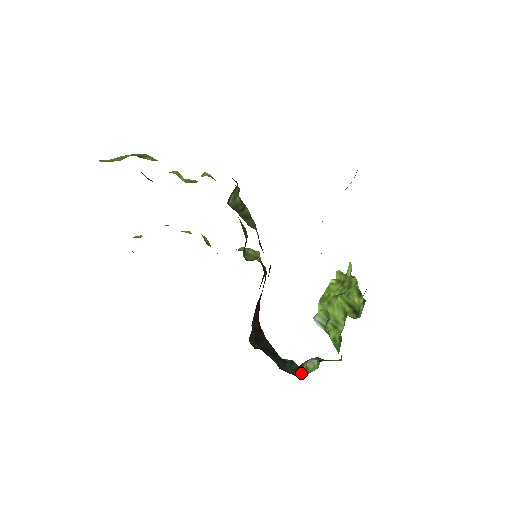
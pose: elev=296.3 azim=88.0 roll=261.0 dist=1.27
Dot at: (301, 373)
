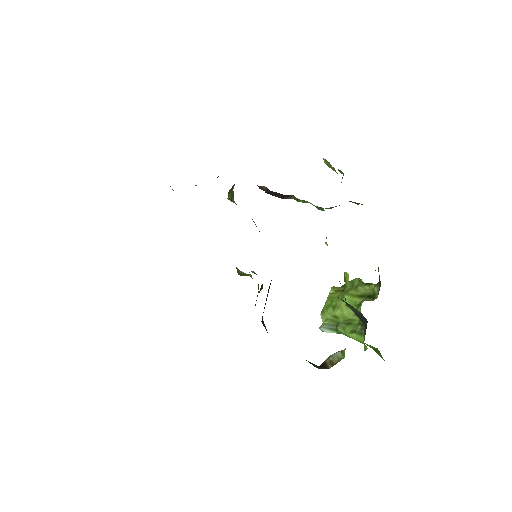
Dot at: (326, 367)
